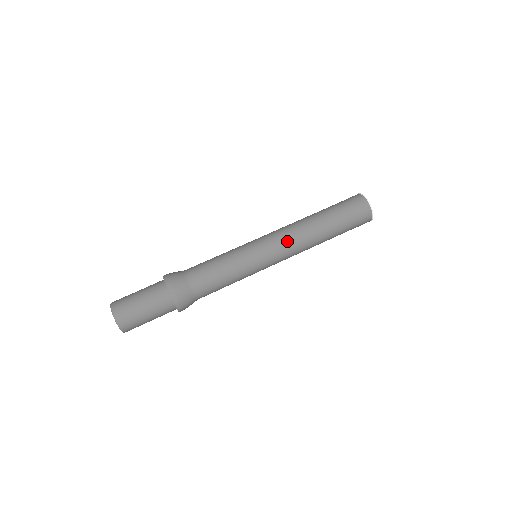
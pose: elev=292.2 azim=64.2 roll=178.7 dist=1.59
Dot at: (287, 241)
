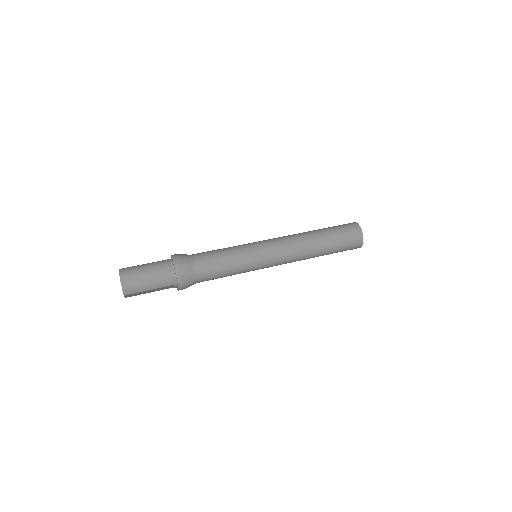
Dot at: (280, 237)
